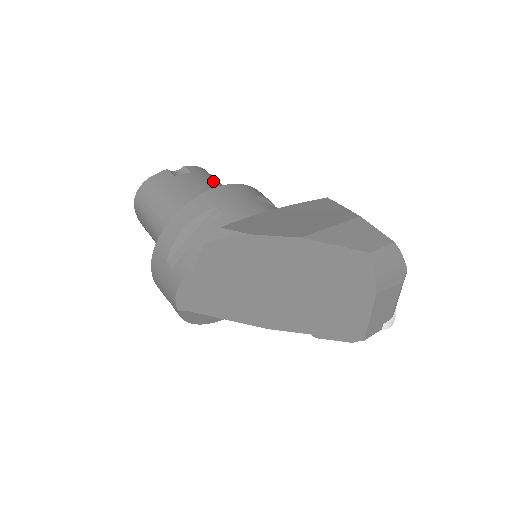
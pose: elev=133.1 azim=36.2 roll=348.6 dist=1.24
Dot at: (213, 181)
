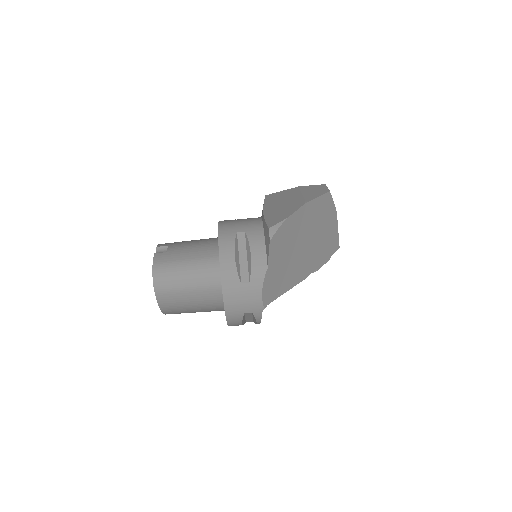
Dot at: (184, 241)
